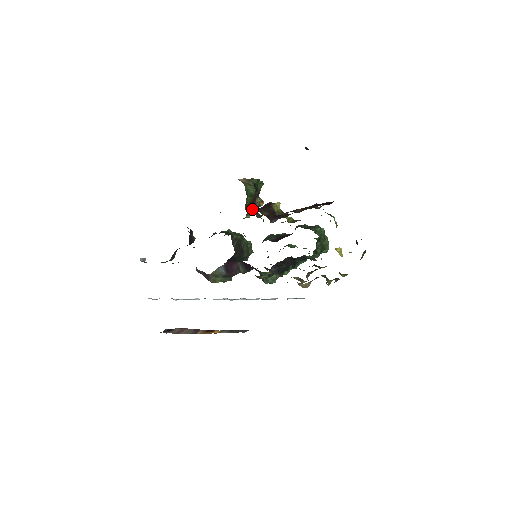
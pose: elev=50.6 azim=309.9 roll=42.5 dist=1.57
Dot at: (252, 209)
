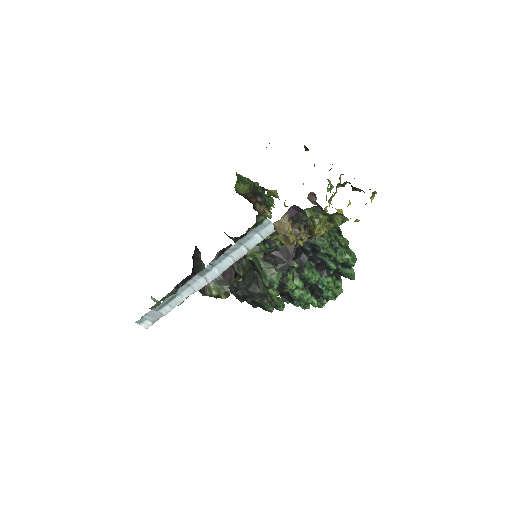
Dot at: occluded
